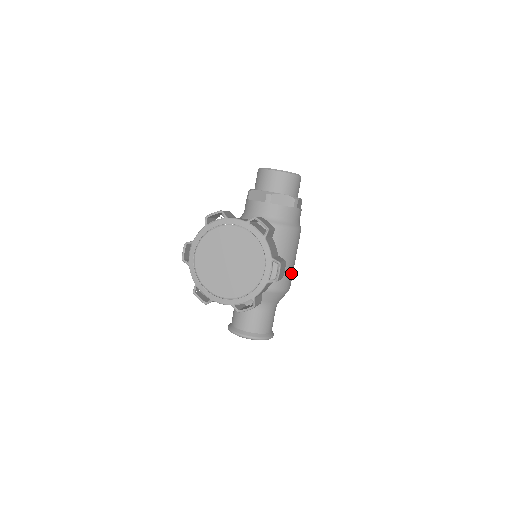
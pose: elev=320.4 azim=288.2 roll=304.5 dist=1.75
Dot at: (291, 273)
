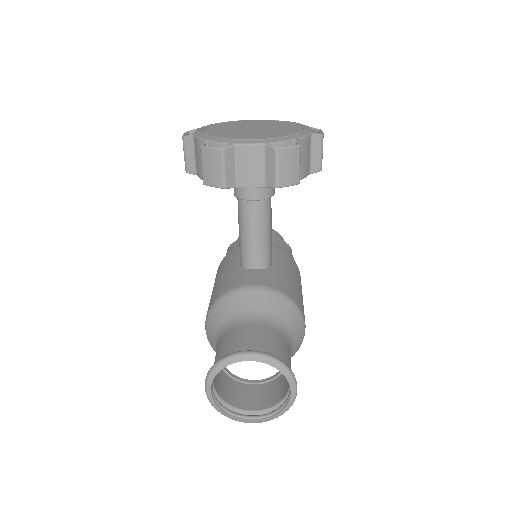
Dot at: occluded
